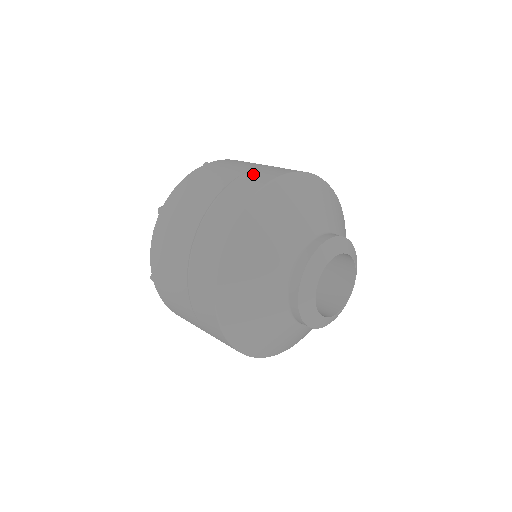
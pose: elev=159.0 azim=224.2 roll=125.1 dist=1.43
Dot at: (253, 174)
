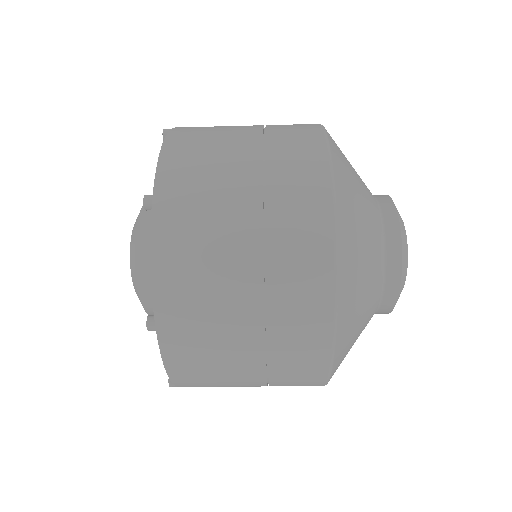
Dot at: occluded
